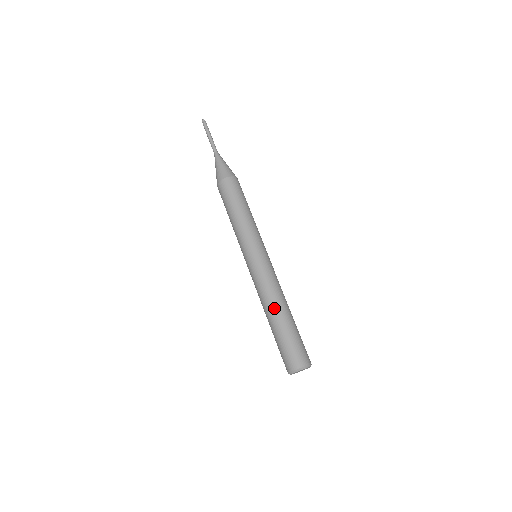
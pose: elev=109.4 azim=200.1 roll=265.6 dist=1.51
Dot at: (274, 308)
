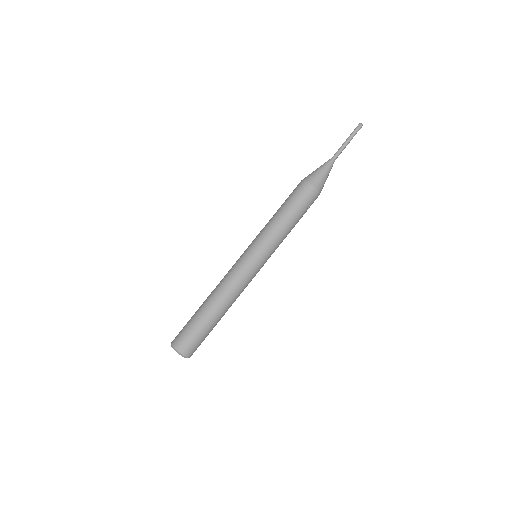
Dot at: (213, 298)
